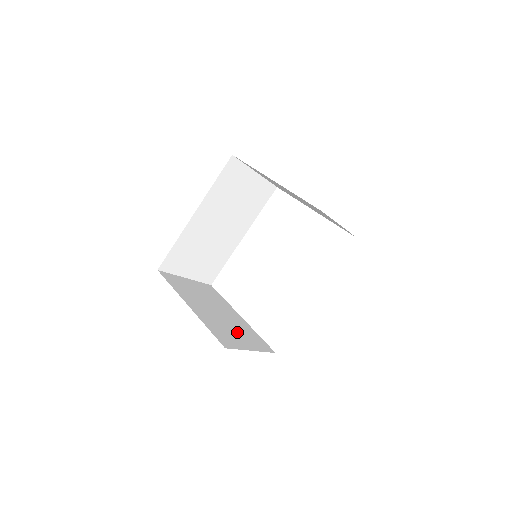
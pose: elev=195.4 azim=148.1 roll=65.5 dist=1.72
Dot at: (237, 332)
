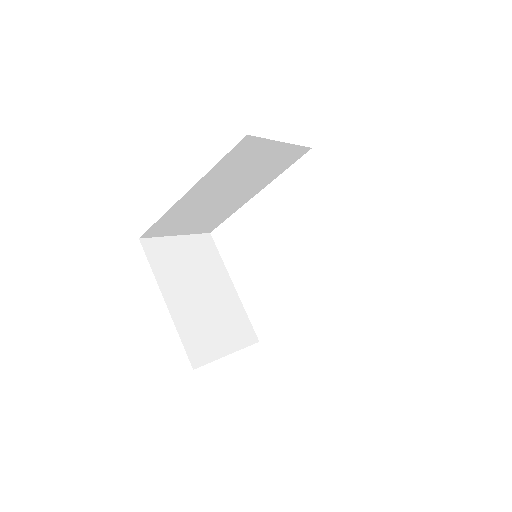
Dot at: (219, 325)
